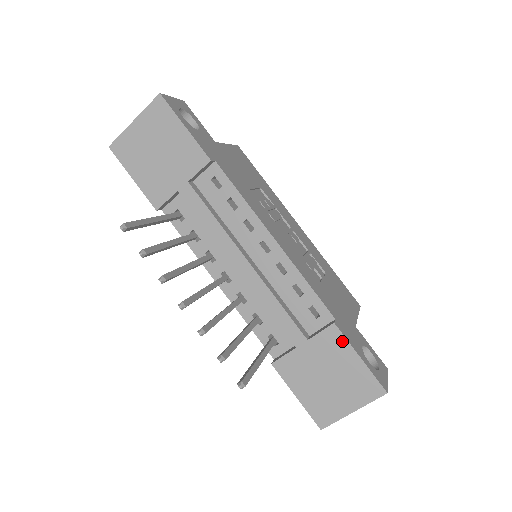
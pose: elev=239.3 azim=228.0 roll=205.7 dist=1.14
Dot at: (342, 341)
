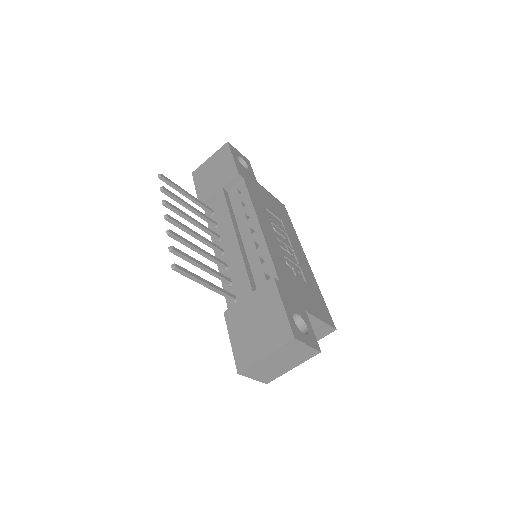
Dot at: (275, 292)
